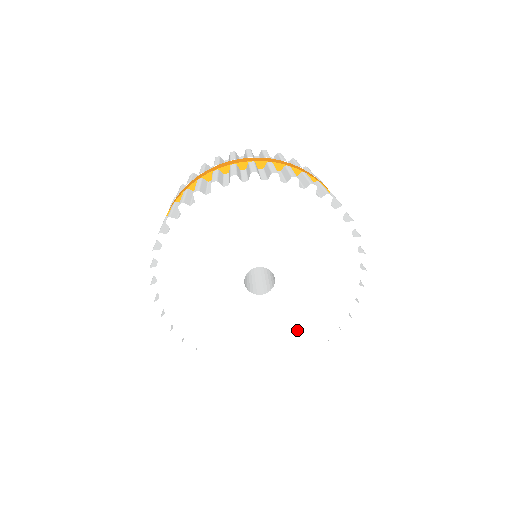
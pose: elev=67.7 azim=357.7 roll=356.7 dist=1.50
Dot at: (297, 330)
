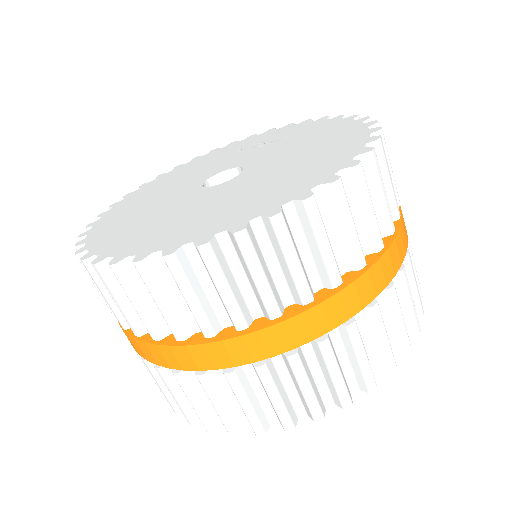
Dot at: occluded
